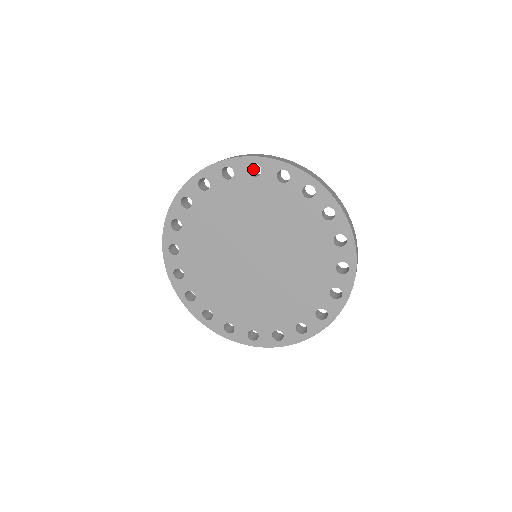
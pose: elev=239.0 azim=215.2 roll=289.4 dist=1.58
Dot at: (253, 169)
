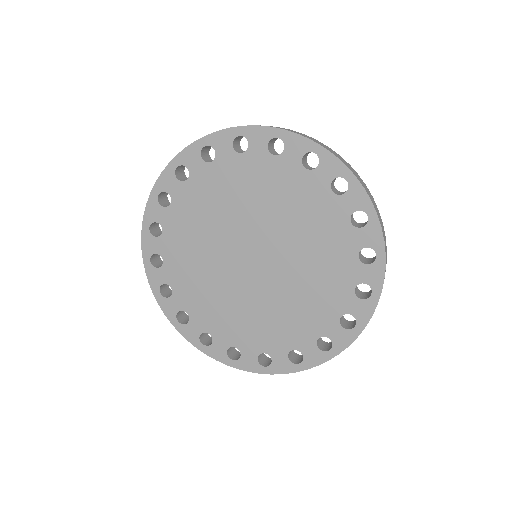
Dot at: occluded
